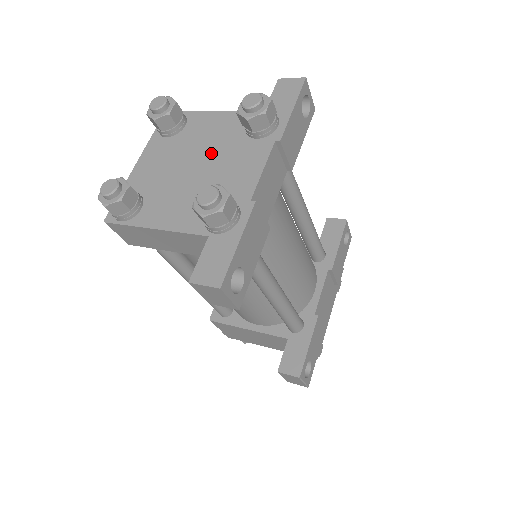
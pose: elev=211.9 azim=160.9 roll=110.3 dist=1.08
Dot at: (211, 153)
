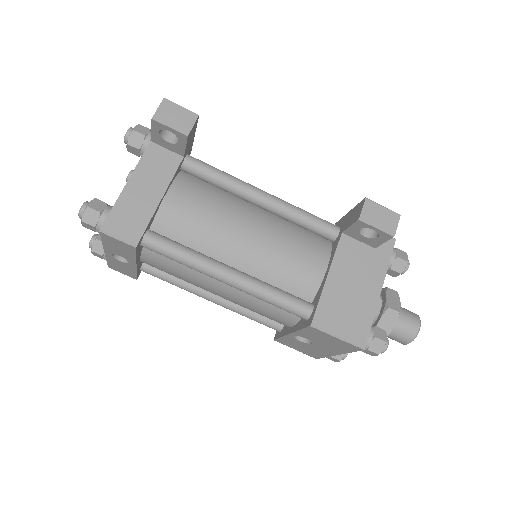
Dot at: occluded
